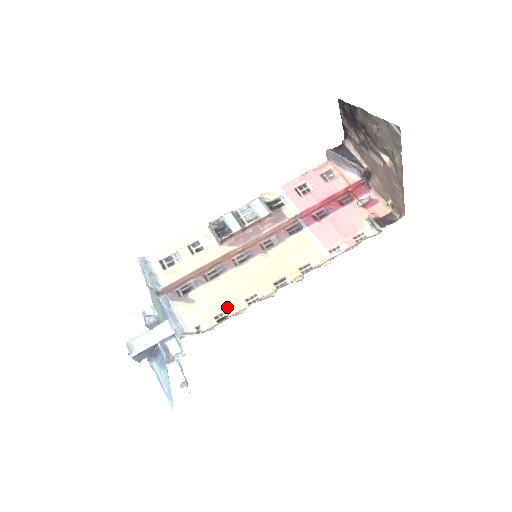
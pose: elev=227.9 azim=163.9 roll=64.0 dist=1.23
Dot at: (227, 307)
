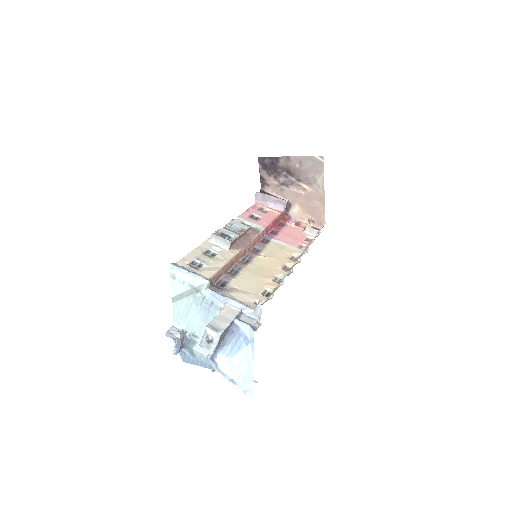
Dot at: (265, 287)
